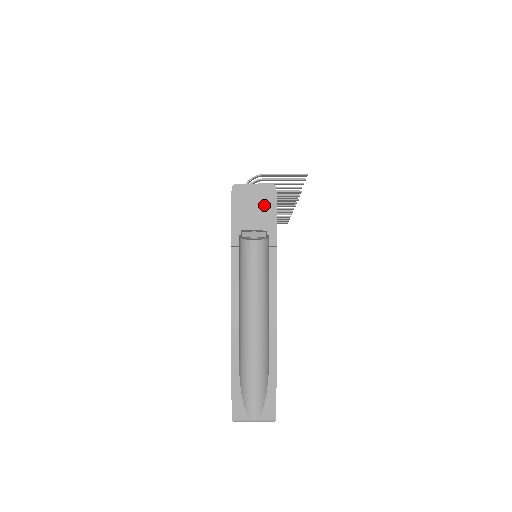
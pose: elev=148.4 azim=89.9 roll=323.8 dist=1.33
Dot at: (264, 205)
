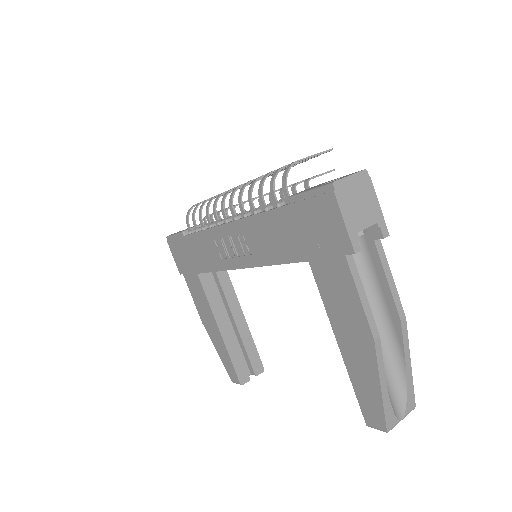
Dot at: (366, 196)
